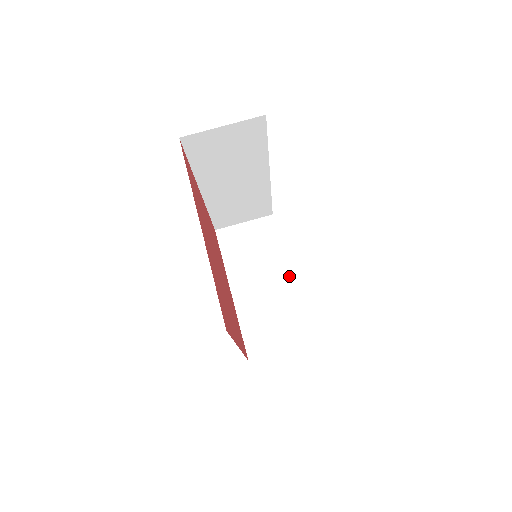
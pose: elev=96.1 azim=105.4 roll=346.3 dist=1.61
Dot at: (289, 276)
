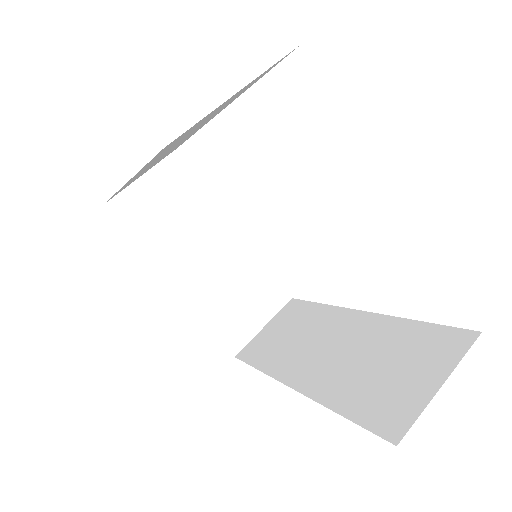
Dot at: (235, 230)
